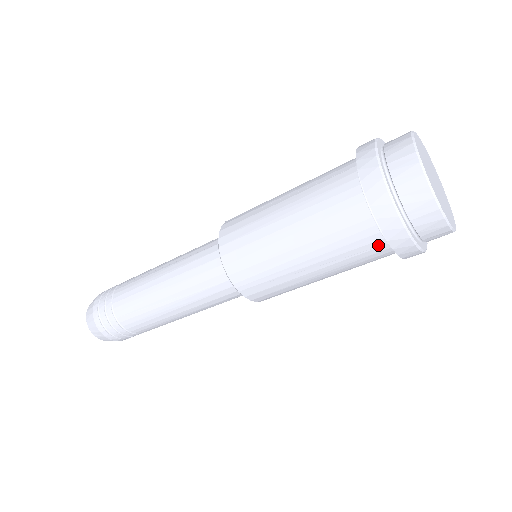
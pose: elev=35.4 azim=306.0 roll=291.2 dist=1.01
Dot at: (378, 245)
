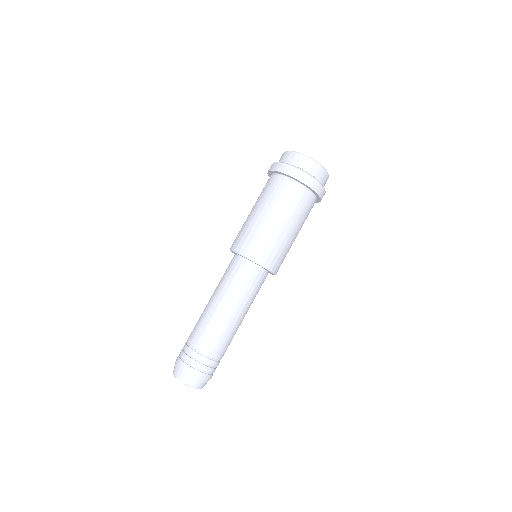
Dot at: (293, 186)
